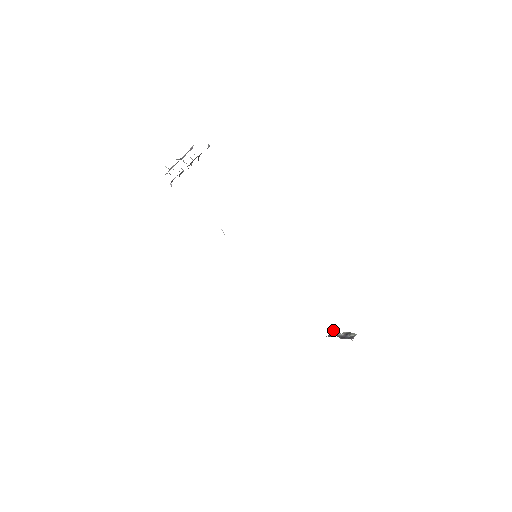
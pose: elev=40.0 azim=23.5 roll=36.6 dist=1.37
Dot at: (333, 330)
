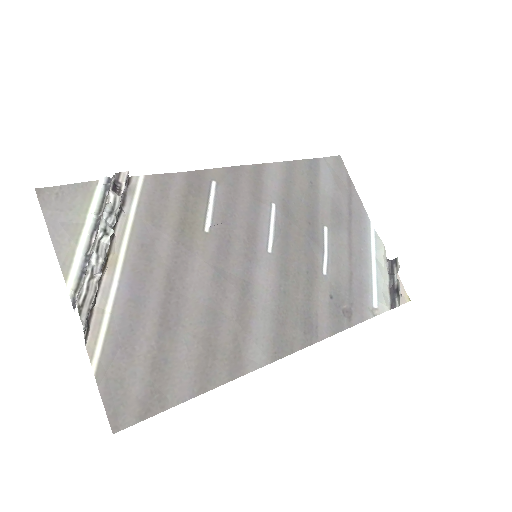
Dot at: (397, 261)
